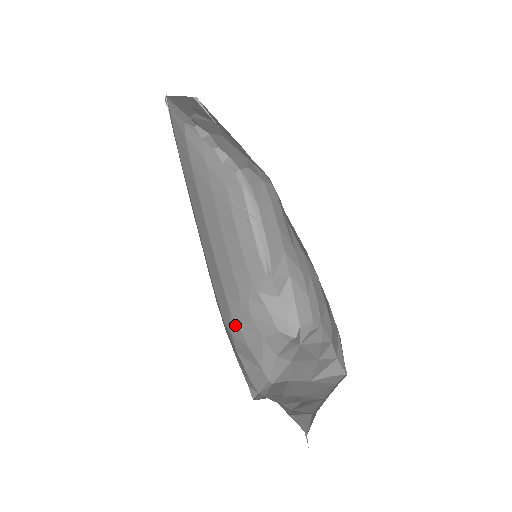
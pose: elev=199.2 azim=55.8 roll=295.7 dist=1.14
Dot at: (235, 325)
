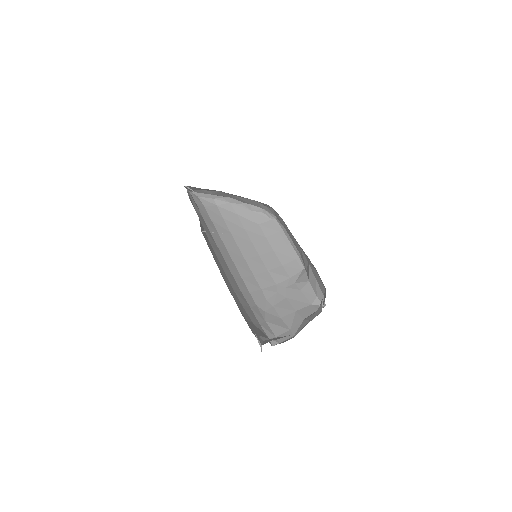
Dot at: (270, 306)
